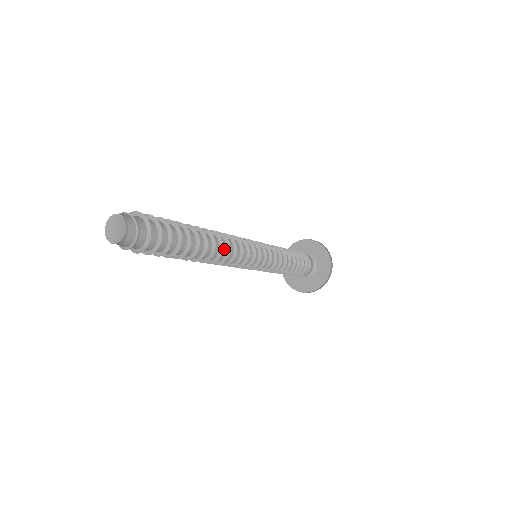
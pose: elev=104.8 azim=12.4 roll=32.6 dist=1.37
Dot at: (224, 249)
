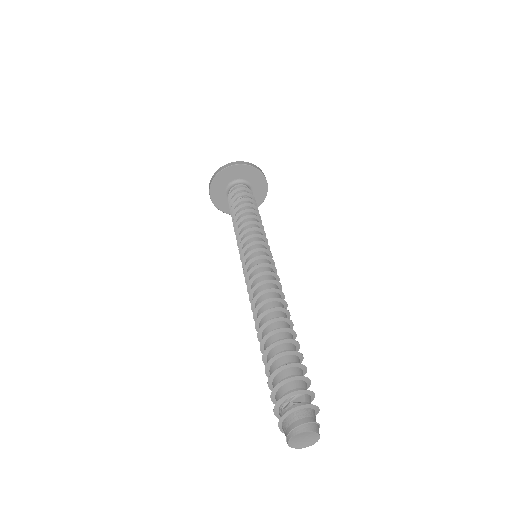
Dot at: occluded
